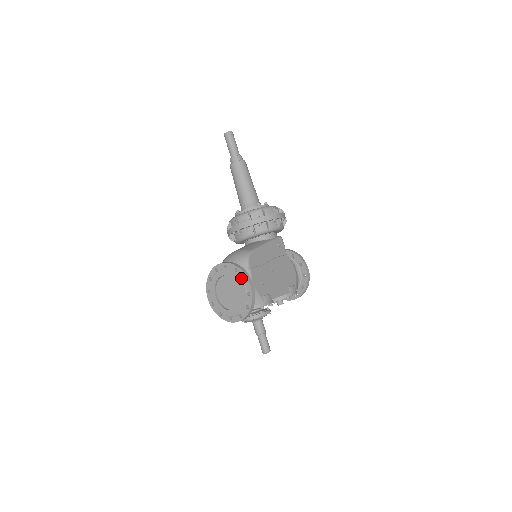
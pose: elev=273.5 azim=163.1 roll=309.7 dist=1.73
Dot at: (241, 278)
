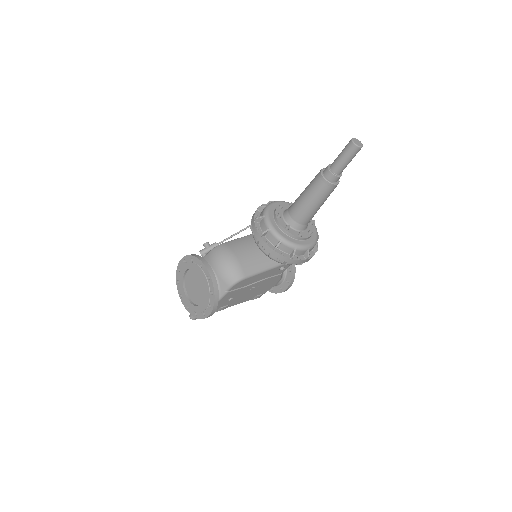
Dot at: (209, 301)
